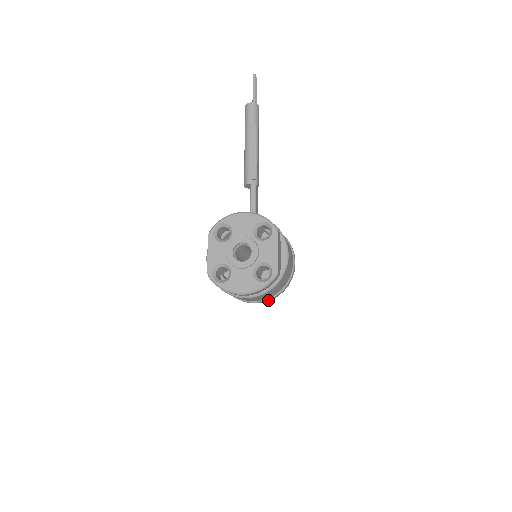
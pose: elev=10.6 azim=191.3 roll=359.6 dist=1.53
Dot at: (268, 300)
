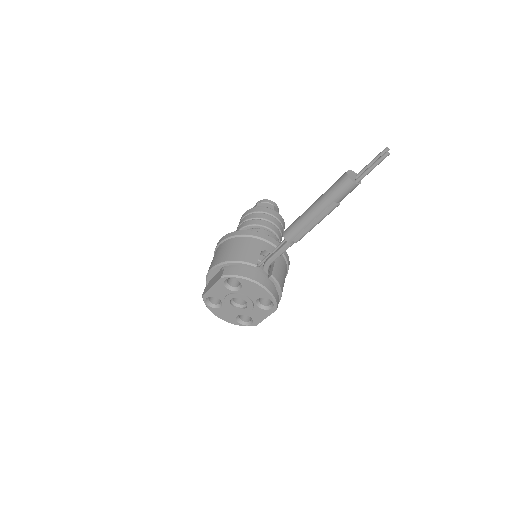
Dot at: occluded
